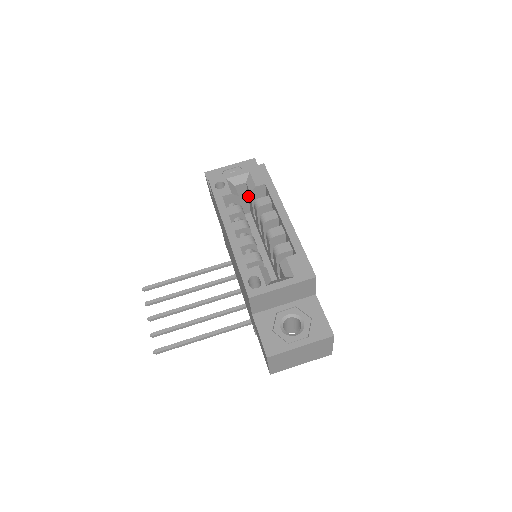
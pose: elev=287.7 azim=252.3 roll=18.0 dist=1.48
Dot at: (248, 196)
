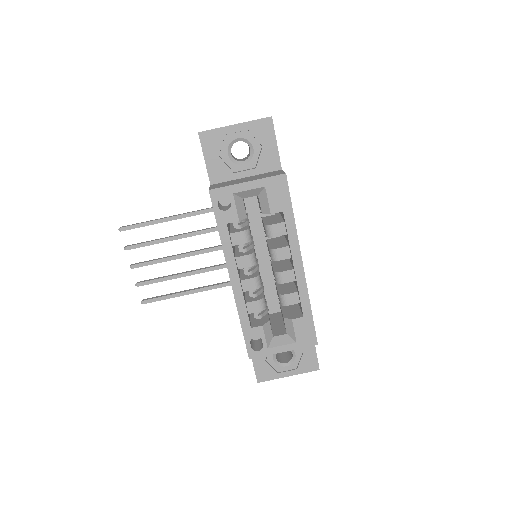
Dot at: occluded
